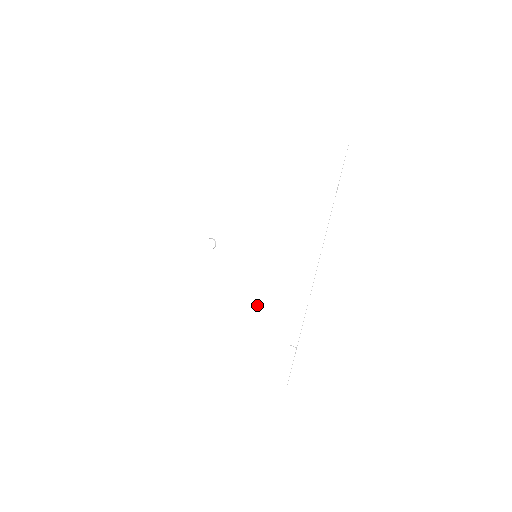
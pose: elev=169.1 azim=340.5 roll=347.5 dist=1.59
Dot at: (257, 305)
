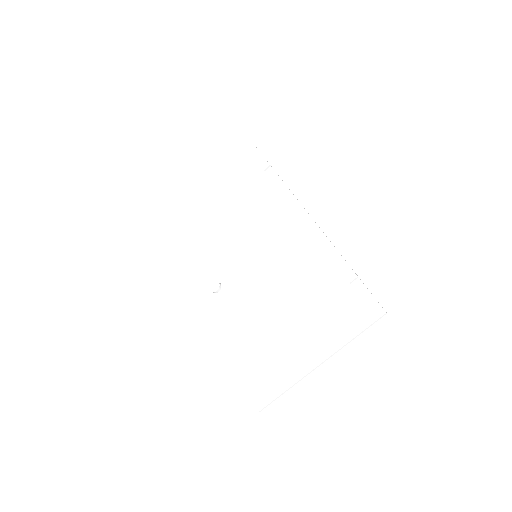
Dot at: (288, 284)
